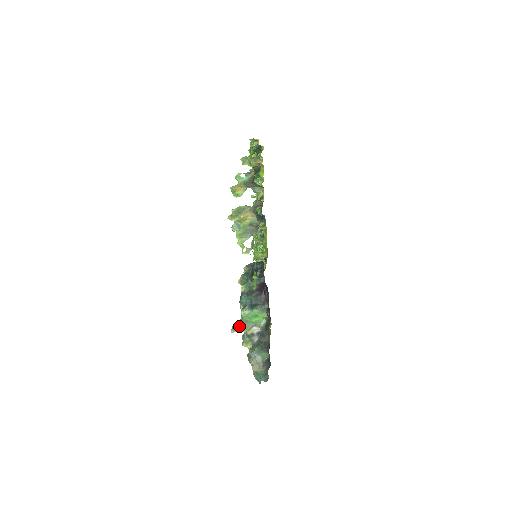
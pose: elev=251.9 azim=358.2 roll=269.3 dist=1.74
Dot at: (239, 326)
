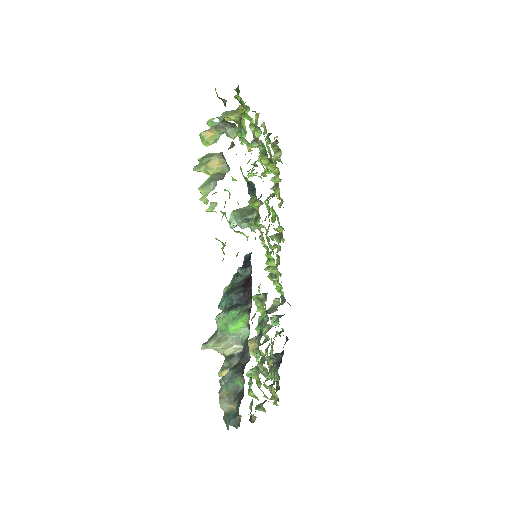
Dot at: (212, 340)
